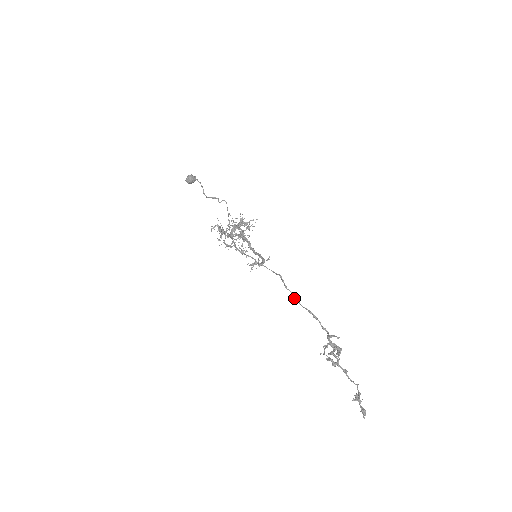
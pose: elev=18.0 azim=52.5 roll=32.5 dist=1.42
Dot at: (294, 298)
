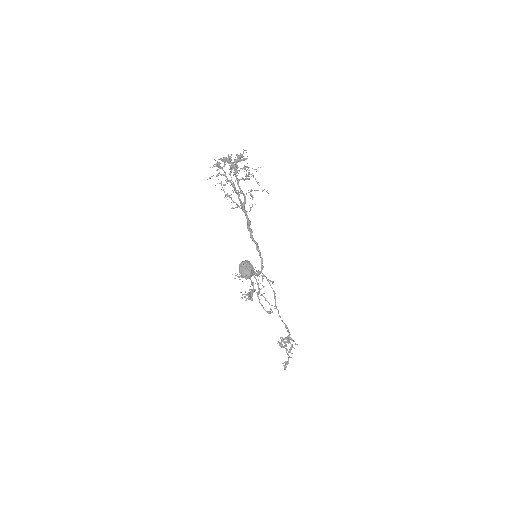
Dot at: (279, 315)
